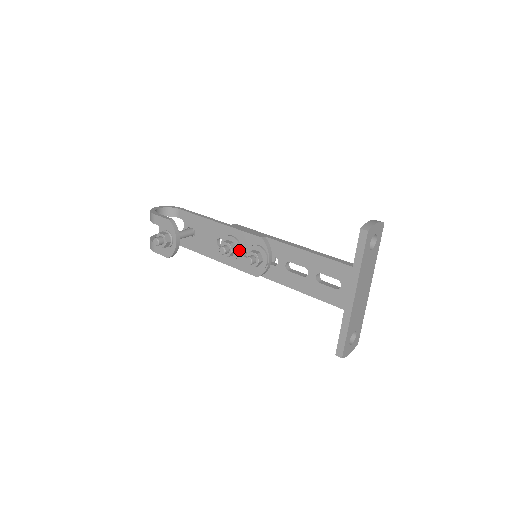
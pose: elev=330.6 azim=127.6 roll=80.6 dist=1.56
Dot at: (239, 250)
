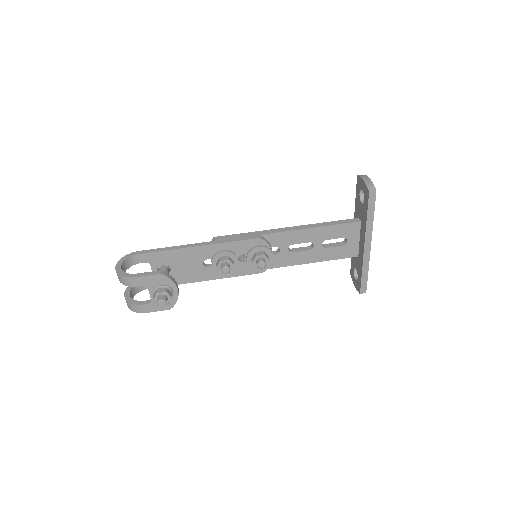
Dot at: (237, 260)
